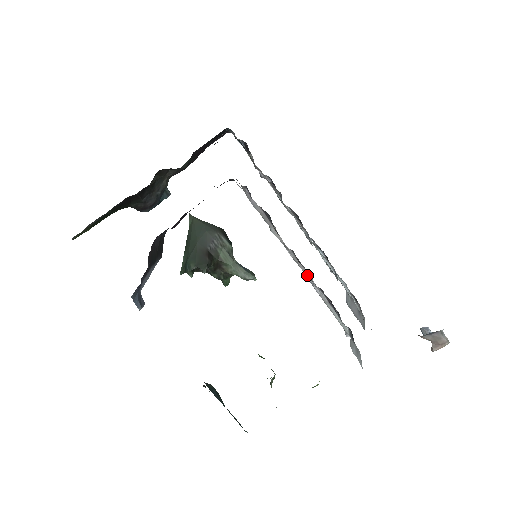
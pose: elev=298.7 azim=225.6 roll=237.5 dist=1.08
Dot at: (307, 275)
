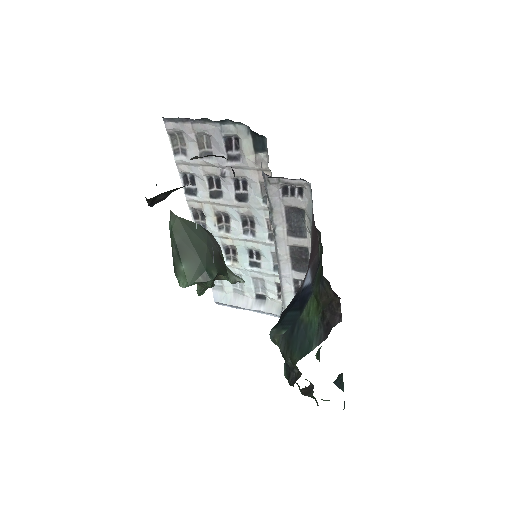
Dot at: (286, 270)
